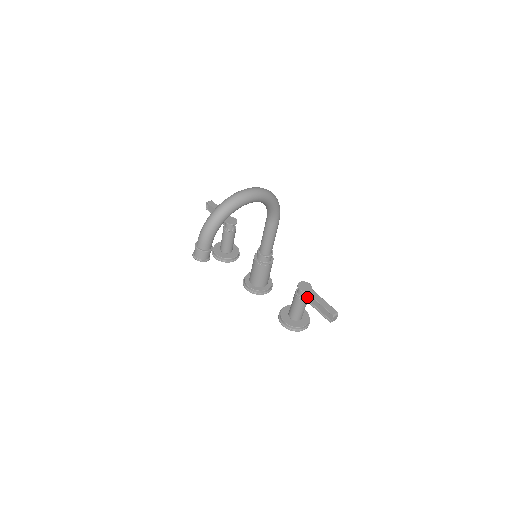
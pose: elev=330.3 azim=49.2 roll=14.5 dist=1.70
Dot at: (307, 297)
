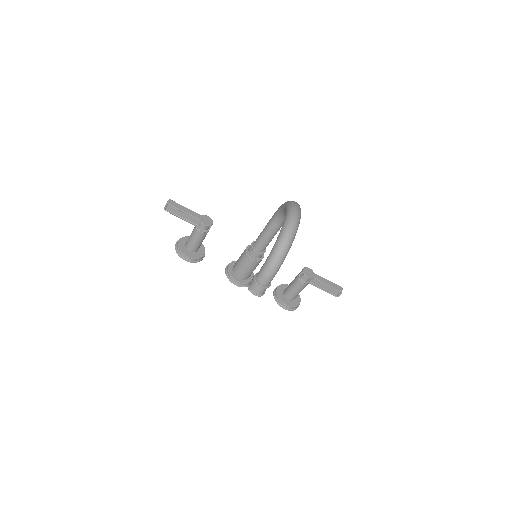
Dot at: (312, 281)
